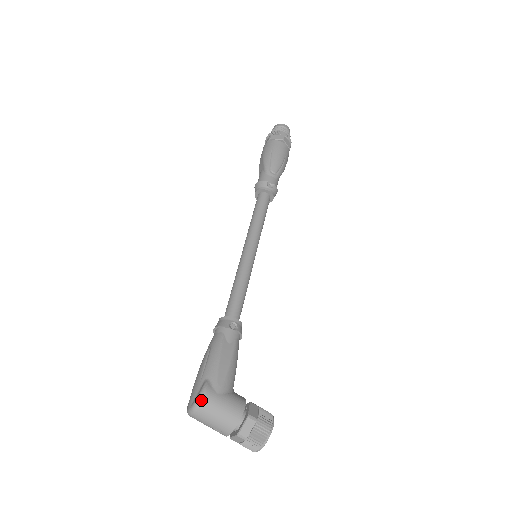
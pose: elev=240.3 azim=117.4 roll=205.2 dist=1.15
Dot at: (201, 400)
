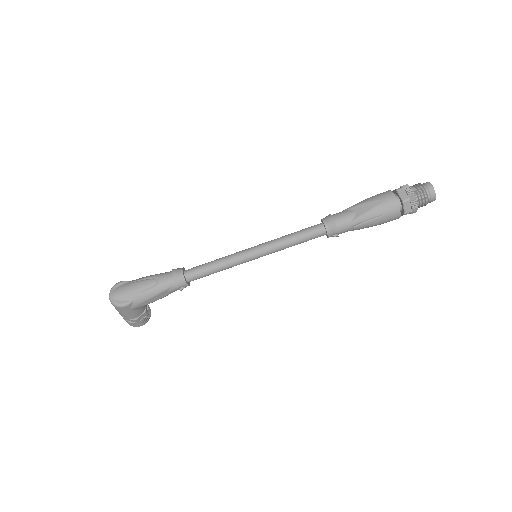
Dot at: (118, 307)
